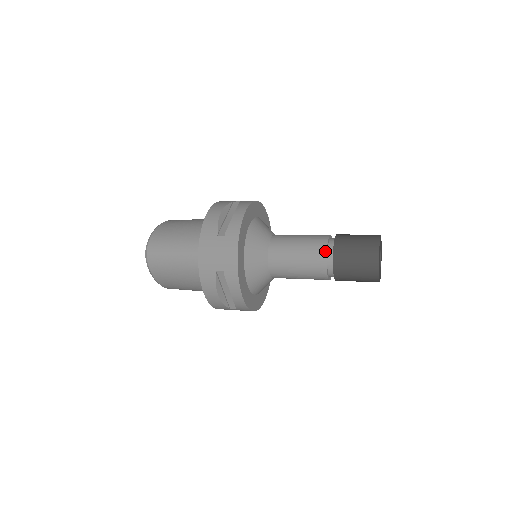
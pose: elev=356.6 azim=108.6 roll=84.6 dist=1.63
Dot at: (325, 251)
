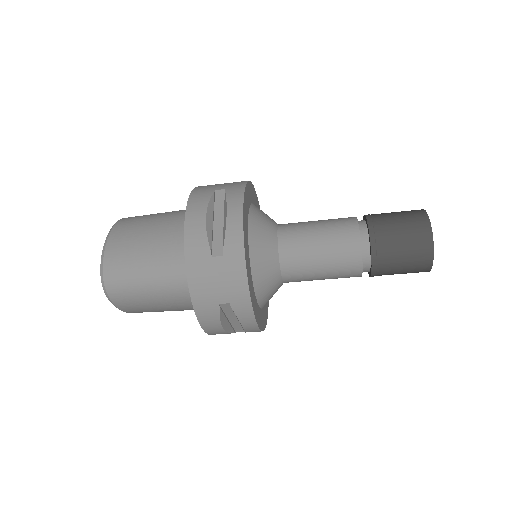
Dot at: (359, 247)
